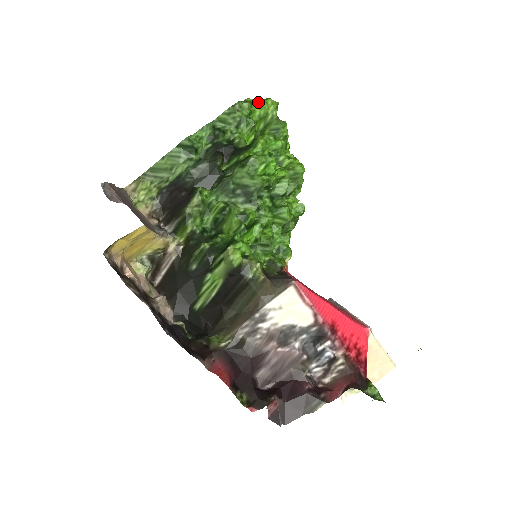
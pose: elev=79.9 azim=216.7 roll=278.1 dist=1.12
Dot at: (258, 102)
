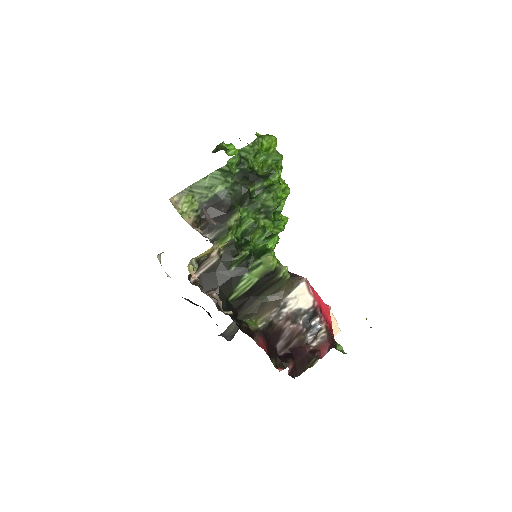
Dot at: (266, 137)
